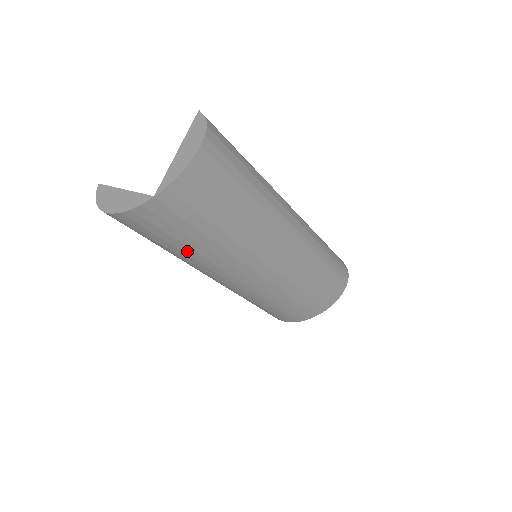
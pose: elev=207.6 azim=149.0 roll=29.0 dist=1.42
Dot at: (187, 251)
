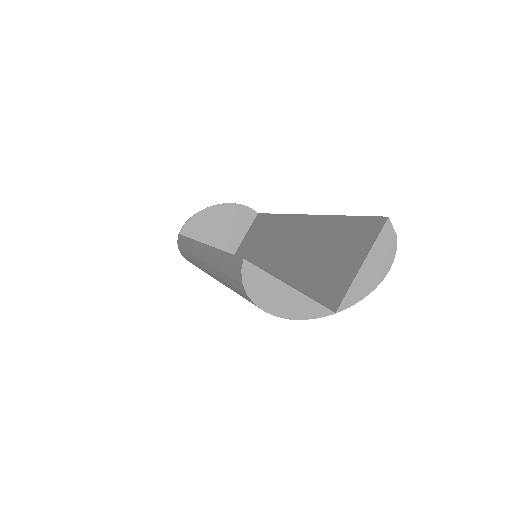
Dot at: occluded
